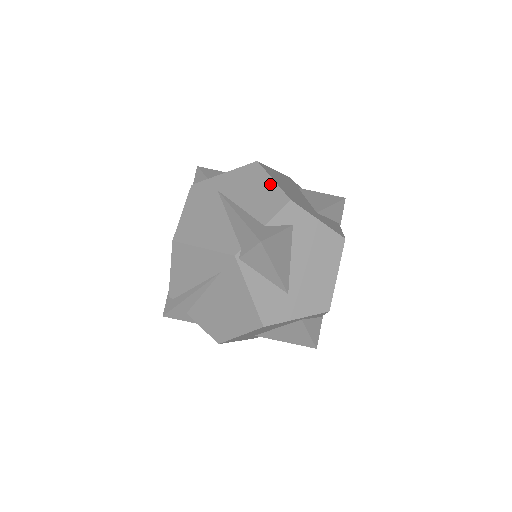
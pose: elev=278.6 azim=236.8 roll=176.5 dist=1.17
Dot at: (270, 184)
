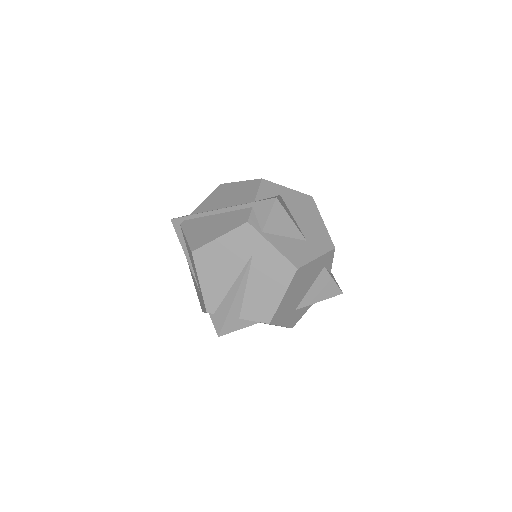
Dot at: (277, 298)
